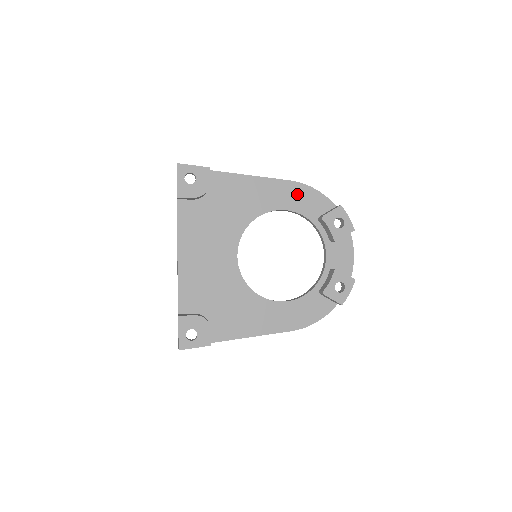
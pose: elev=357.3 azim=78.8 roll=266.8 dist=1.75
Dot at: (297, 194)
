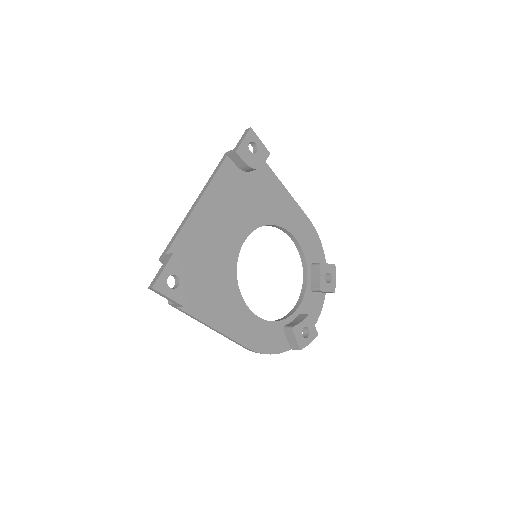
Dot at: (308, 232)
